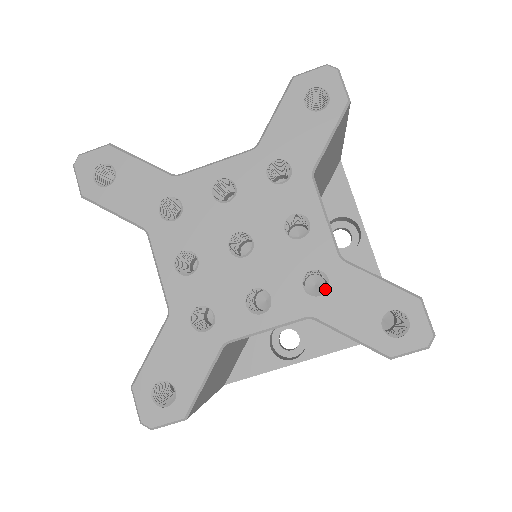
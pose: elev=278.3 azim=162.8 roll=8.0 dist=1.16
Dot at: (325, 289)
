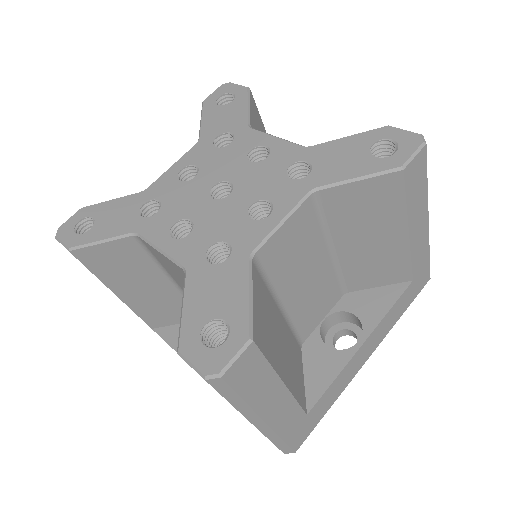
Dot at: (310, 169)
